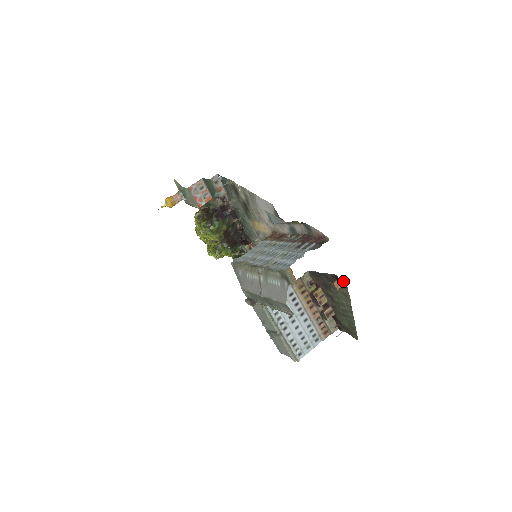
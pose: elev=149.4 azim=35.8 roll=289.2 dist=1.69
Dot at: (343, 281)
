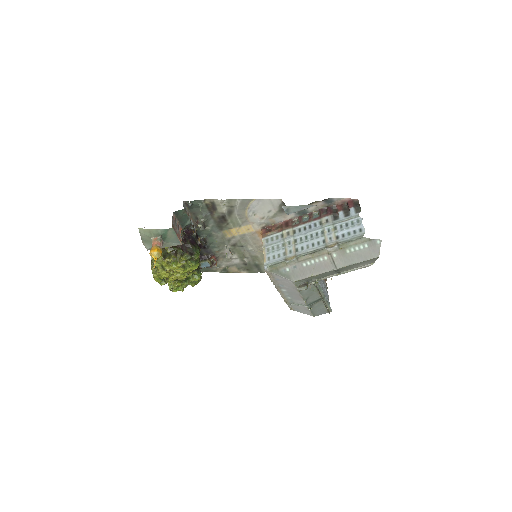
Dot at: occluded
